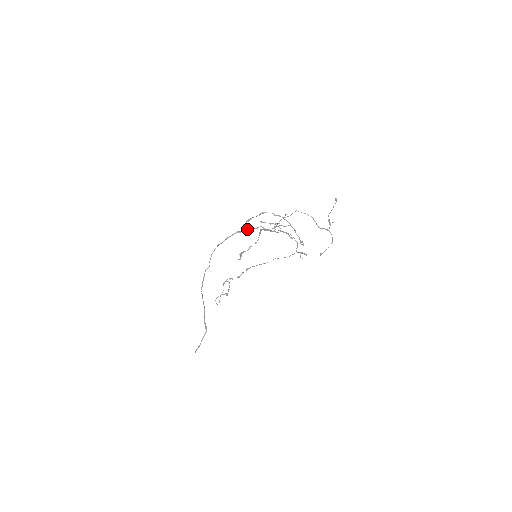
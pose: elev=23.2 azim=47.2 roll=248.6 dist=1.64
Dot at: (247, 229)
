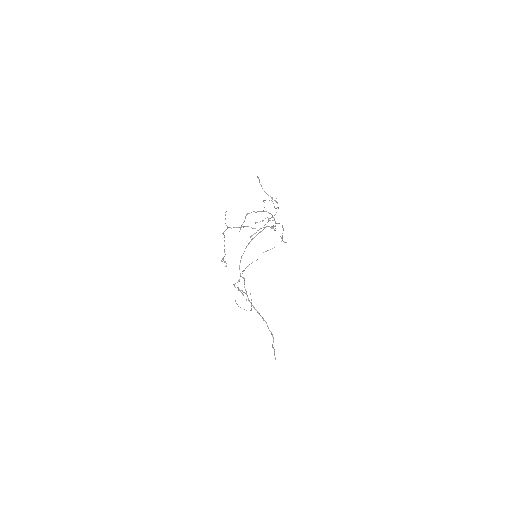
Dot at: (258, 233)
